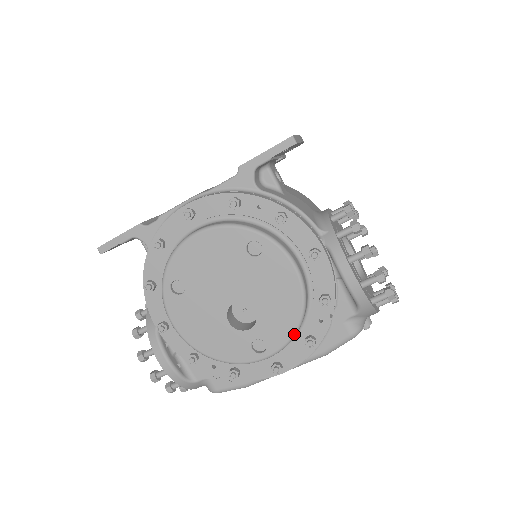
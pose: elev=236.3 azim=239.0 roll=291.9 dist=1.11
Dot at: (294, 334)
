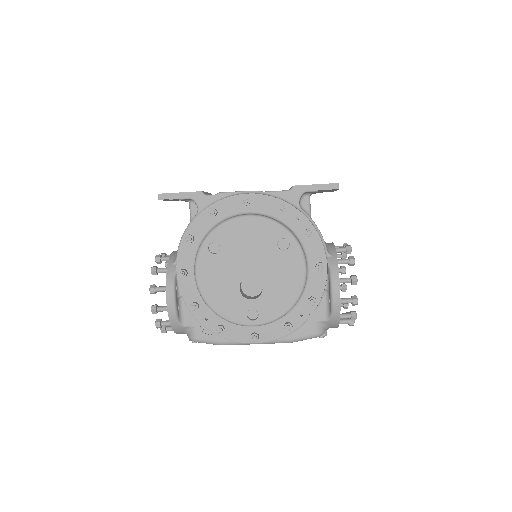
Dot at: (282, 315)
